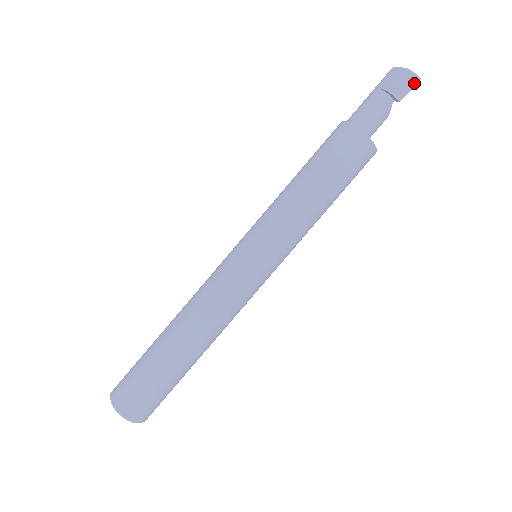
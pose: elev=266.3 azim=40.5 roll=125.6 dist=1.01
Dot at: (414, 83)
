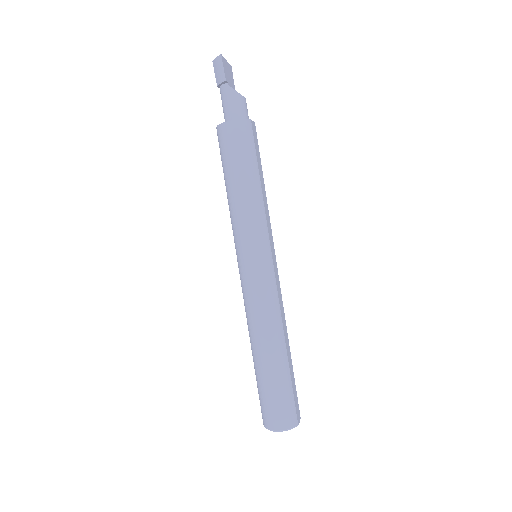
Dot at: (221, 62)
